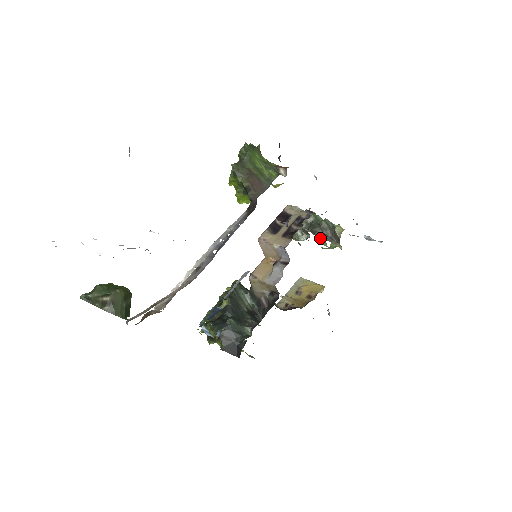
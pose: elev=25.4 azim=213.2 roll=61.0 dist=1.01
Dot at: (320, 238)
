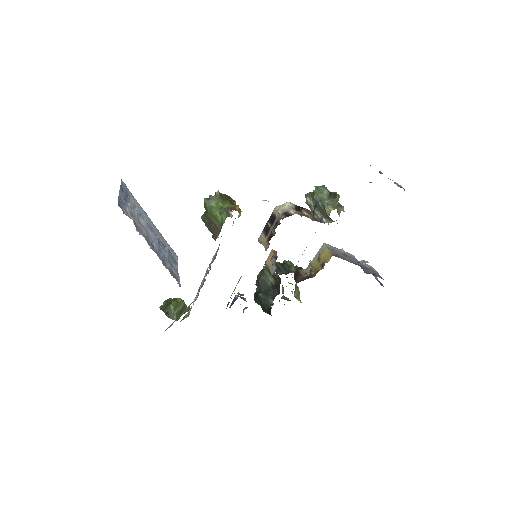
Dot at: occluded
